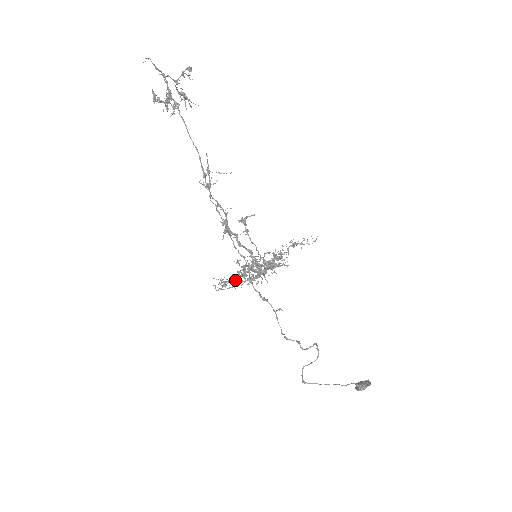
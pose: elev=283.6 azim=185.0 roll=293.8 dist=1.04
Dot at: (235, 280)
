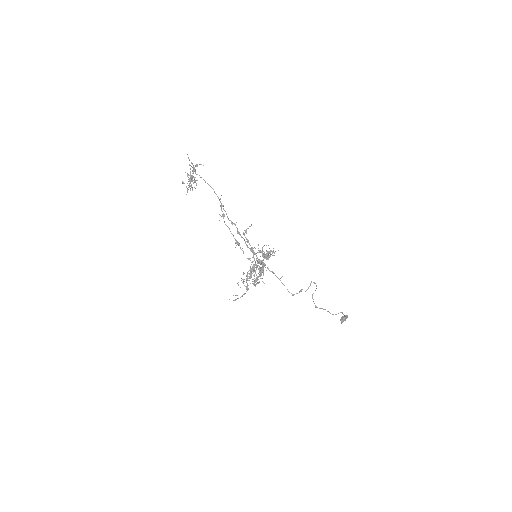
Dot at: (251, 271)
